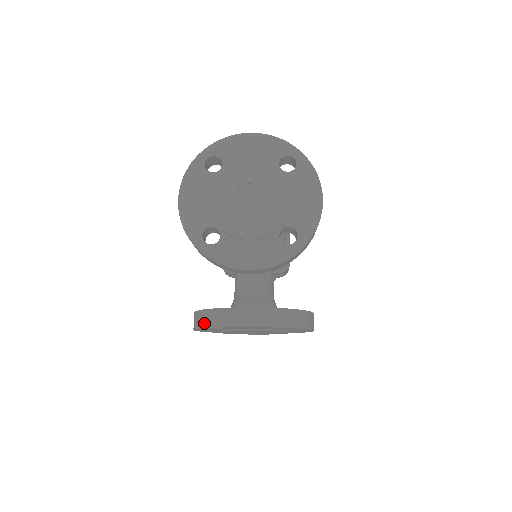
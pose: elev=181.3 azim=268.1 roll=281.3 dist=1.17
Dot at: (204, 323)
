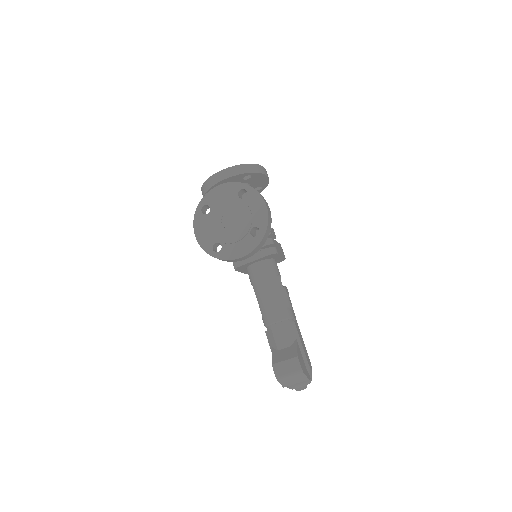
Dot at: (198, 208)
